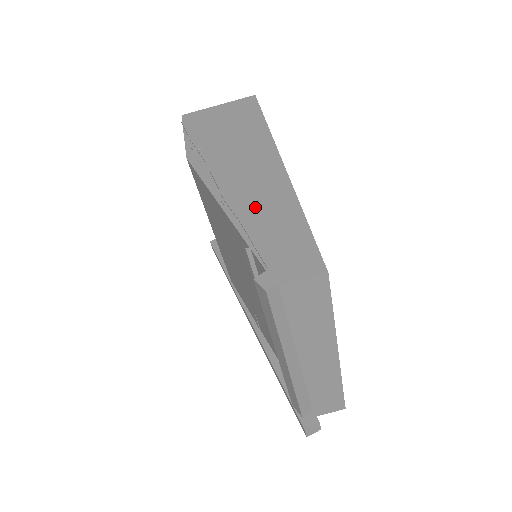
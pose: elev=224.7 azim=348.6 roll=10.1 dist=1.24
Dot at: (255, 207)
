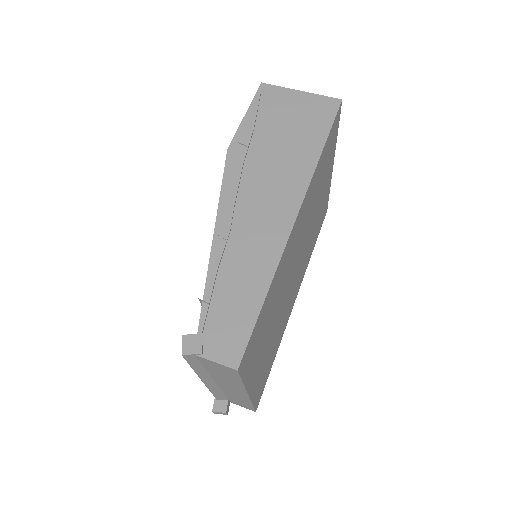
Dot at: (237, 256)
